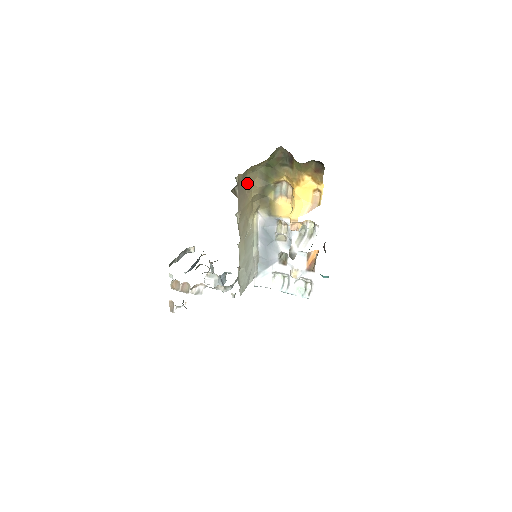
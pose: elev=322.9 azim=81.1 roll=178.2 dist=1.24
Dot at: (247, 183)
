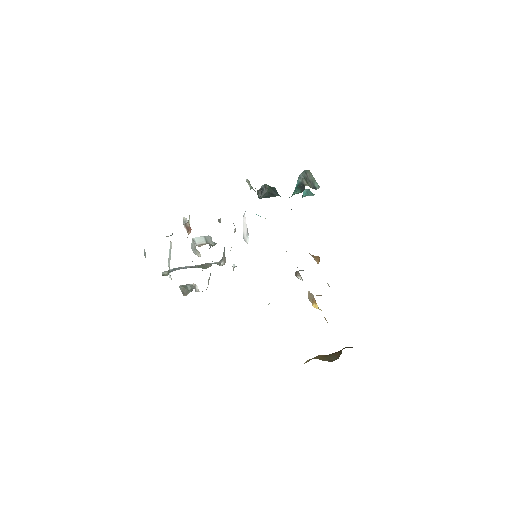
Dot at: occluded
